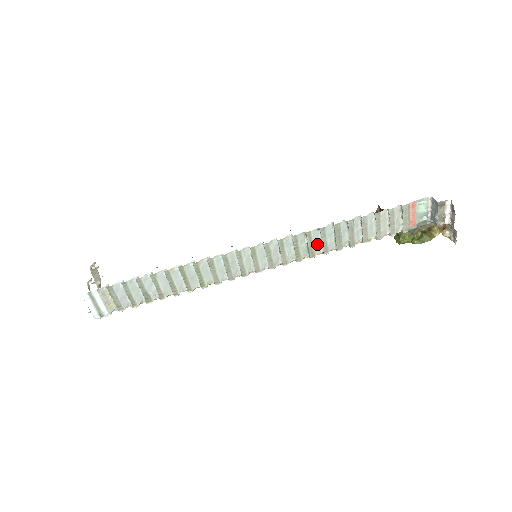
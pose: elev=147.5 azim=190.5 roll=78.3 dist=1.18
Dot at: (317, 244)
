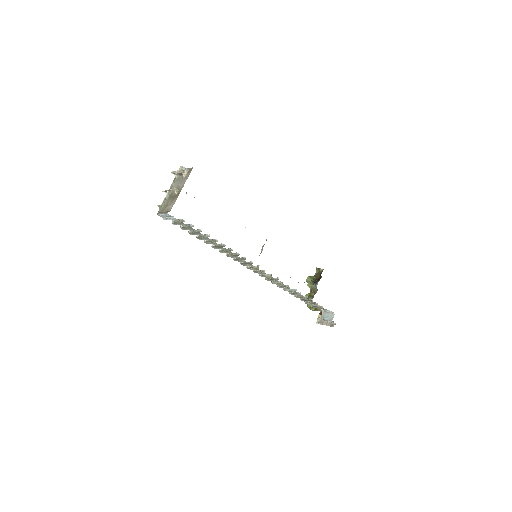
Dot at: occluded
